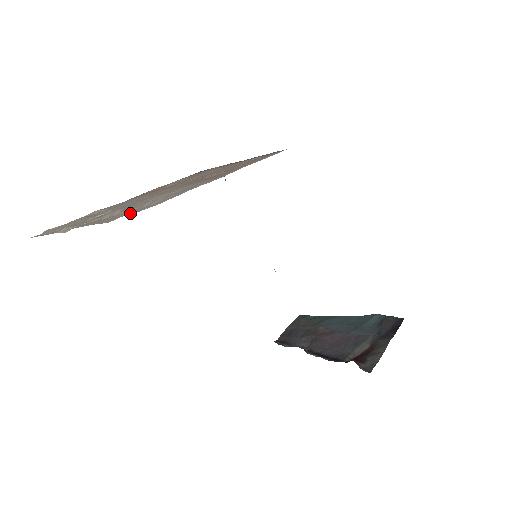
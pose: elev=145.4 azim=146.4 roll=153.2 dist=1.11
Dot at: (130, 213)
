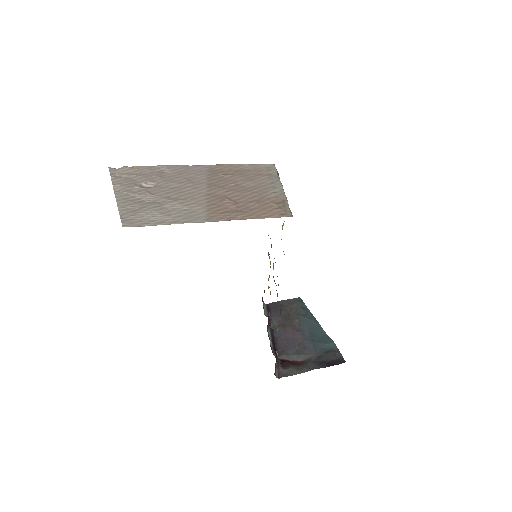
Dot at: (131, 219)
